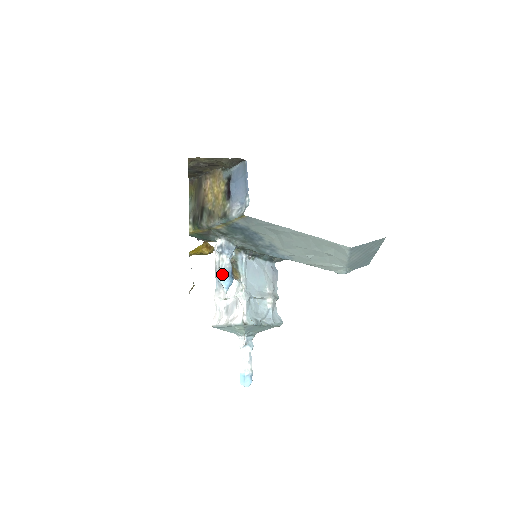
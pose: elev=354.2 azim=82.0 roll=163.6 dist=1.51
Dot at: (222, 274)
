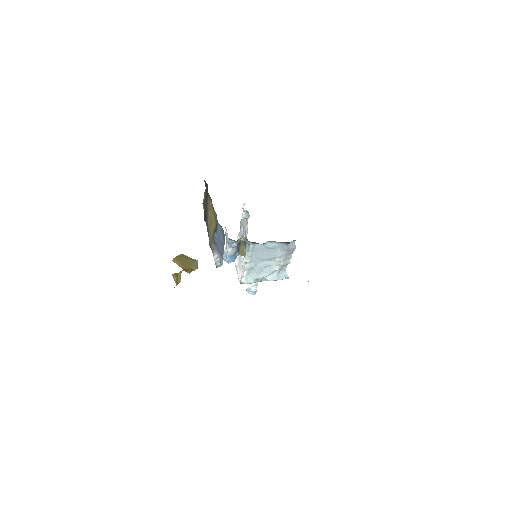
Dot at: (224, 256)
